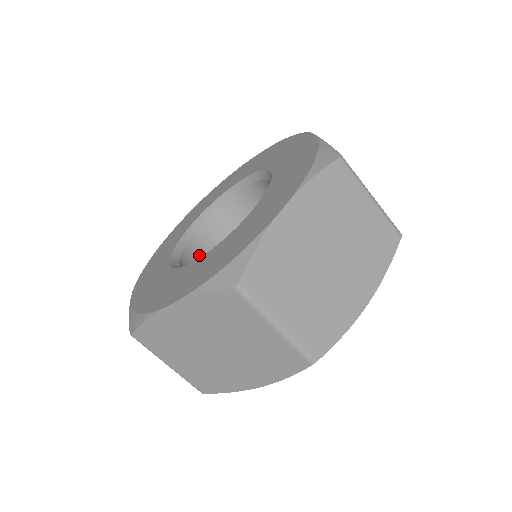
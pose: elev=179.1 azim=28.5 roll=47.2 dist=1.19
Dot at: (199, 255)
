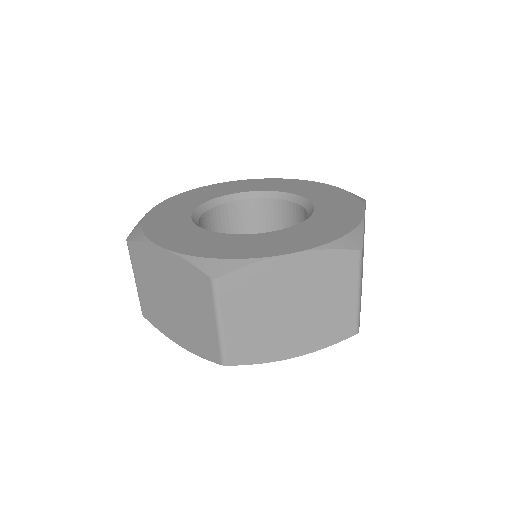
Dot at: occluded
